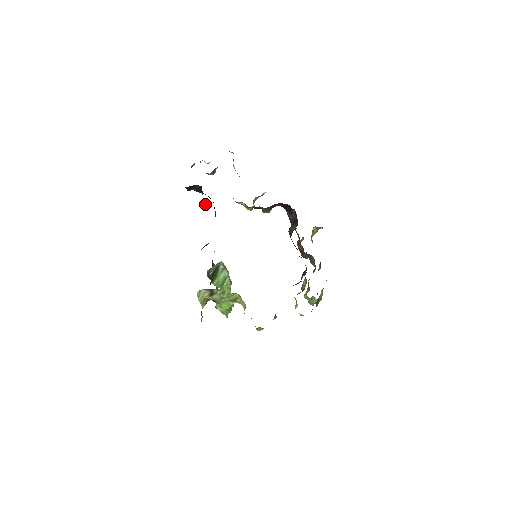
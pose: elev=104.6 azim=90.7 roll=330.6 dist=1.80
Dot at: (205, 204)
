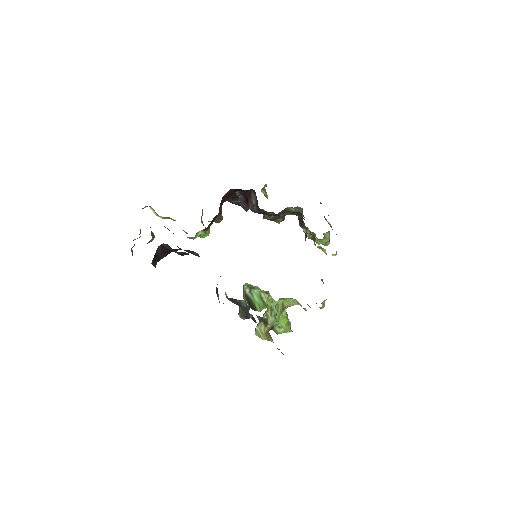
Dot at: (181, 254)
